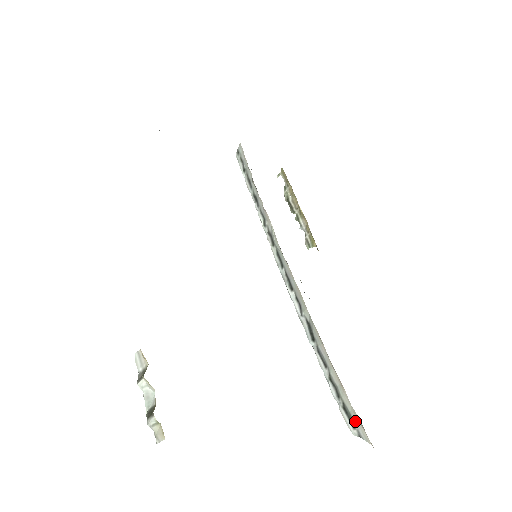
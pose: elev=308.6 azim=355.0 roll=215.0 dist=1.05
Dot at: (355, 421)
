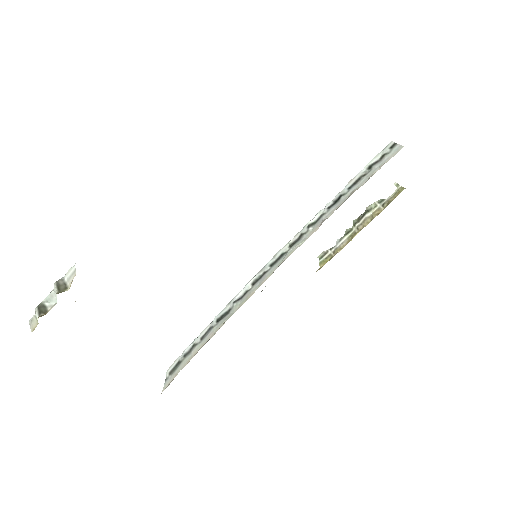
Dot at: (173, 375)
